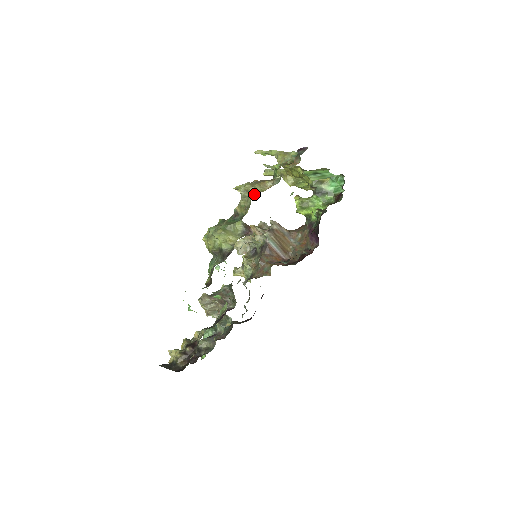
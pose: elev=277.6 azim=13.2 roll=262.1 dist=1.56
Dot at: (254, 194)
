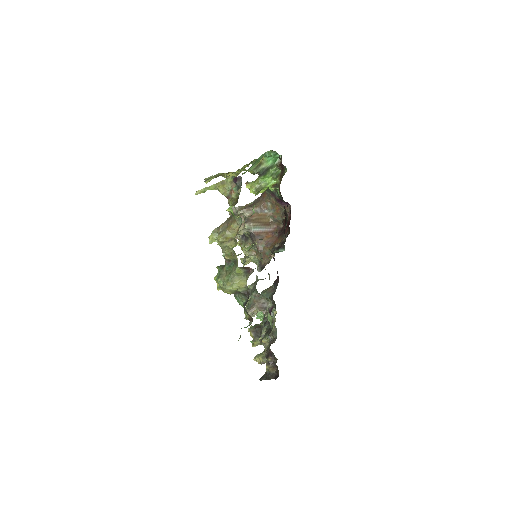
Dot at: (230, 241)
